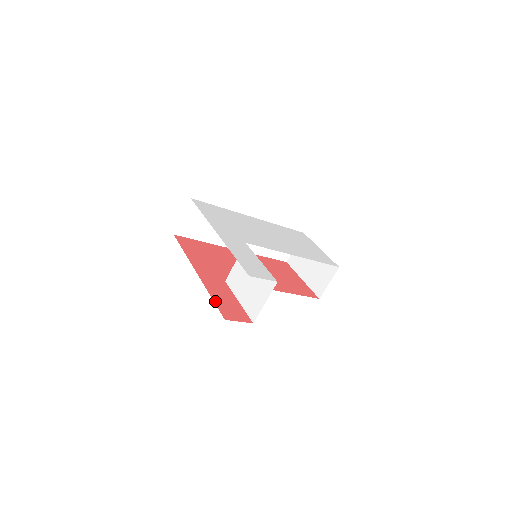
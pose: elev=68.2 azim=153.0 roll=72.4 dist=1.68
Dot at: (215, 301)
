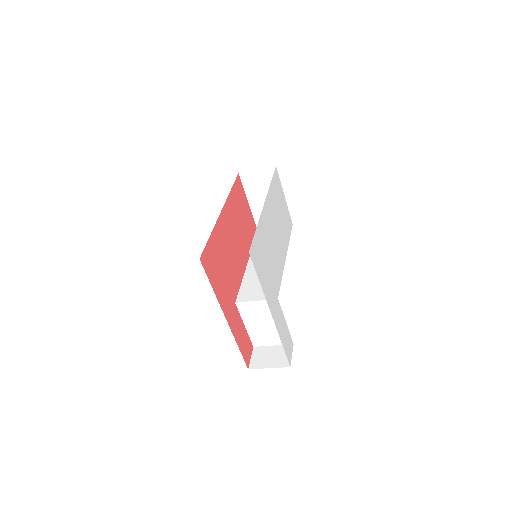
Dot at: (241, 351)
